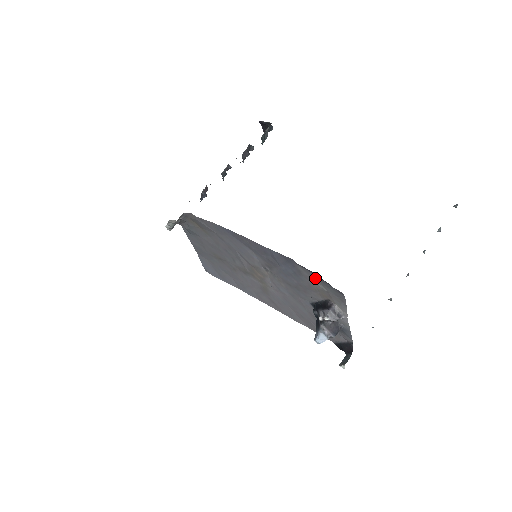
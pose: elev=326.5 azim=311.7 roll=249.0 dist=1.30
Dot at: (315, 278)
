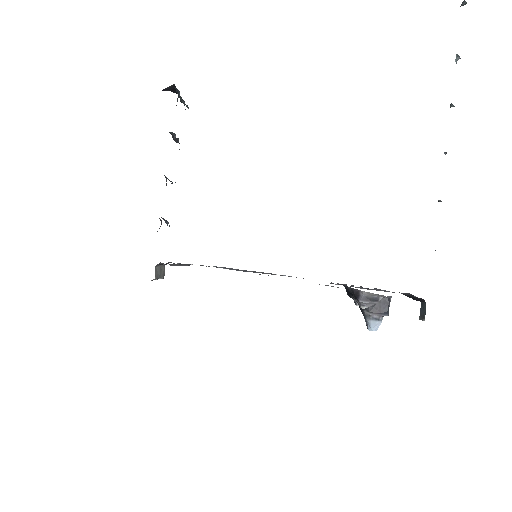
Dot at: occluded
